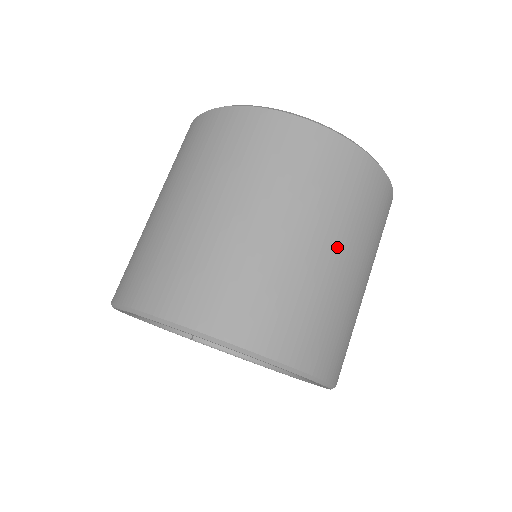
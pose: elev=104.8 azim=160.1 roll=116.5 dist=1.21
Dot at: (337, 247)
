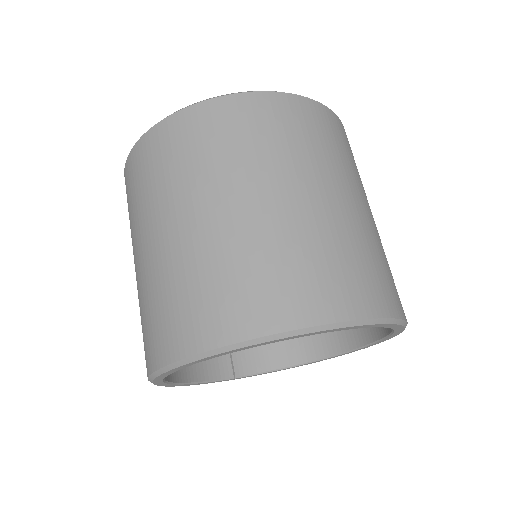
Dot at: (338, 190)
